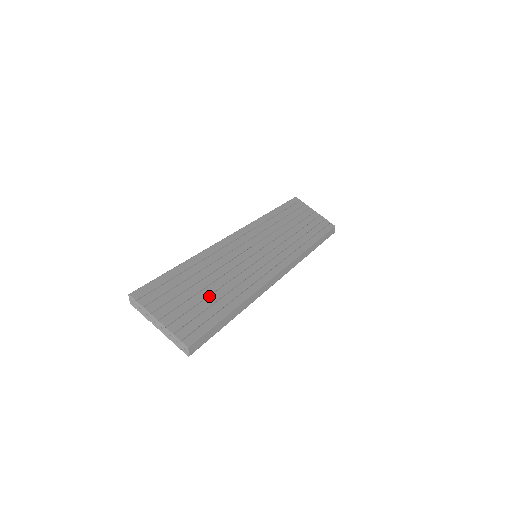
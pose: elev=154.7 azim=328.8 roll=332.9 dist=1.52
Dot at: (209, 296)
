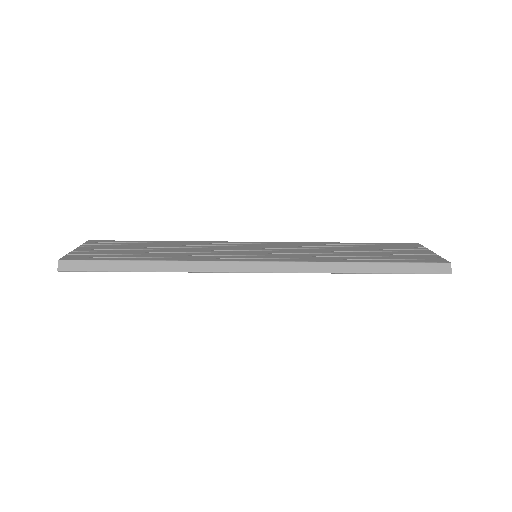
Dot at: (141, 252)
